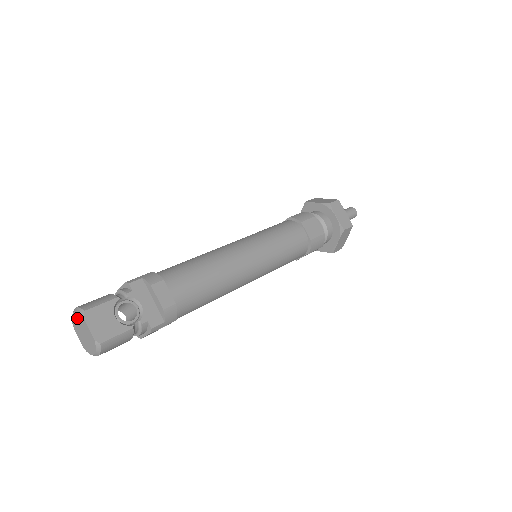
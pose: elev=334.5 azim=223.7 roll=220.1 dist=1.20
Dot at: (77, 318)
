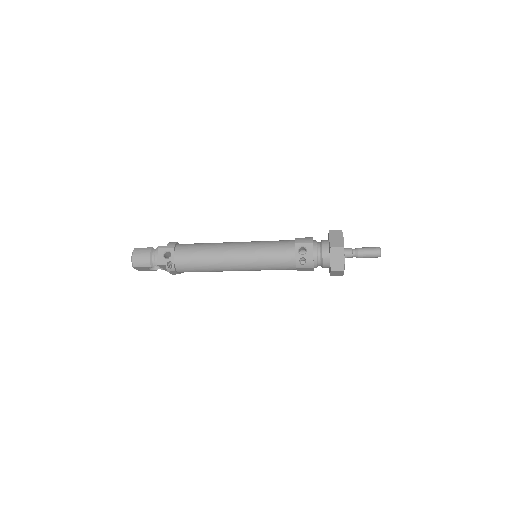
Dot at: occluded
